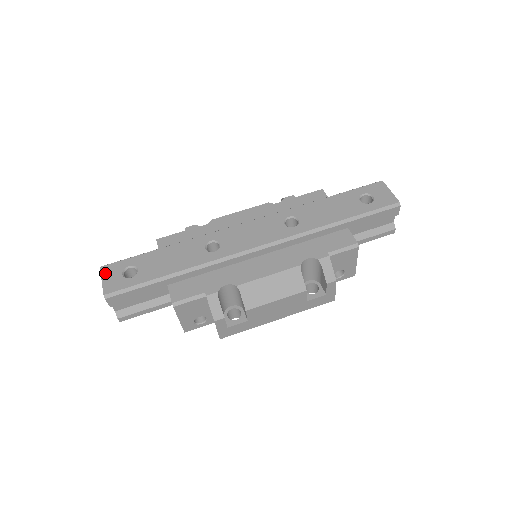
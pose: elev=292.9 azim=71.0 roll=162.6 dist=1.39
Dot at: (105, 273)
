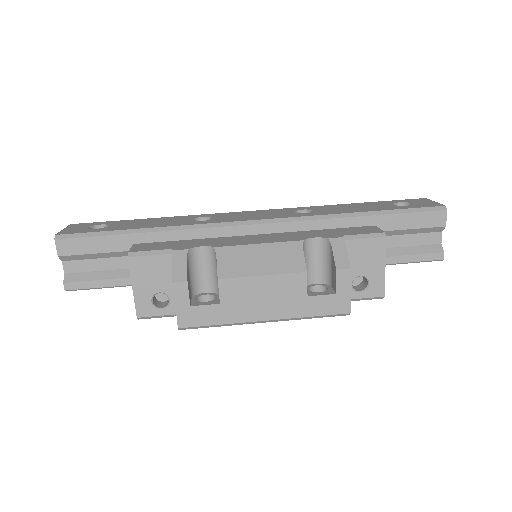
Dot at: (71, 226)
